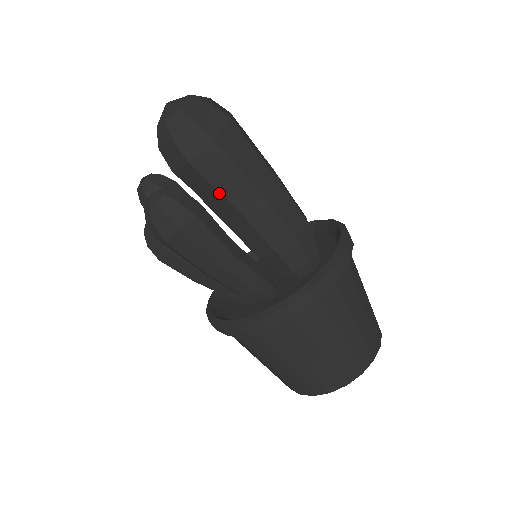
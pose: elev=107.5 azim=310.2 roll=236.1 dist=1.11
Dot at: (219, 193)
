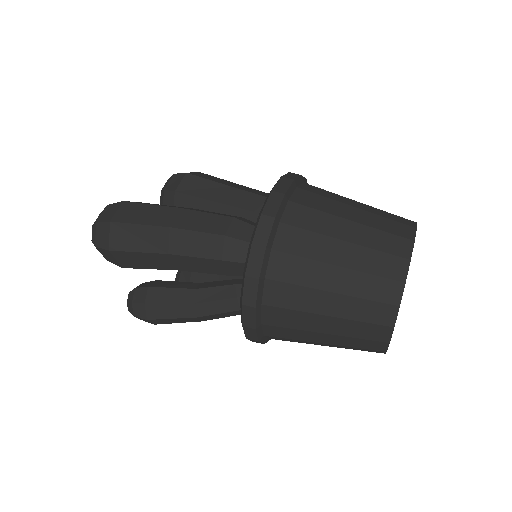
Dot at: occluded
